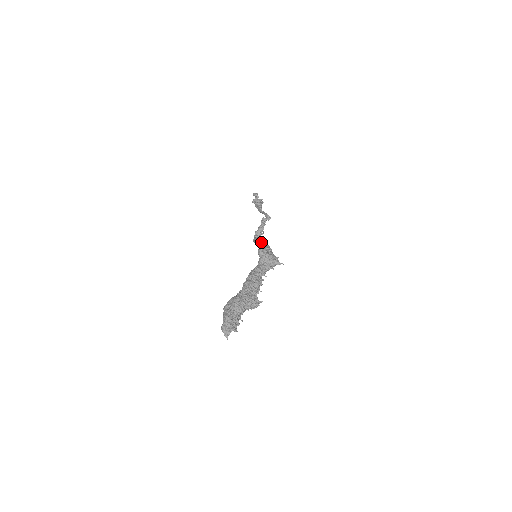
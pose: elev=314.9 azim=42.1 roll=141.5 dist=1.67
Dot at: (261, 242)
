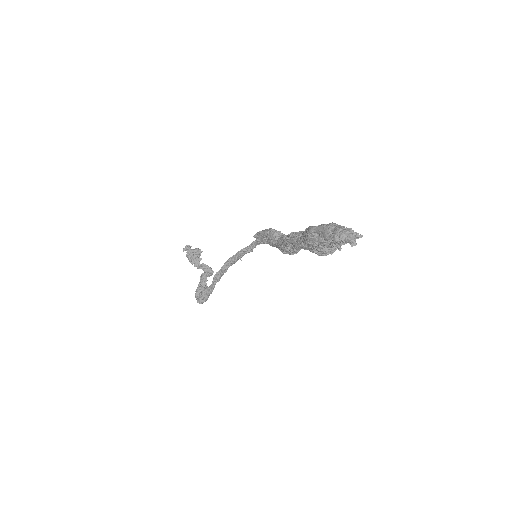
Dot at: (267, 229)
